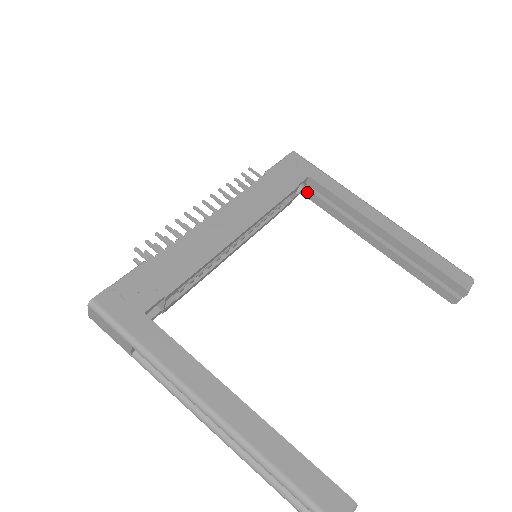
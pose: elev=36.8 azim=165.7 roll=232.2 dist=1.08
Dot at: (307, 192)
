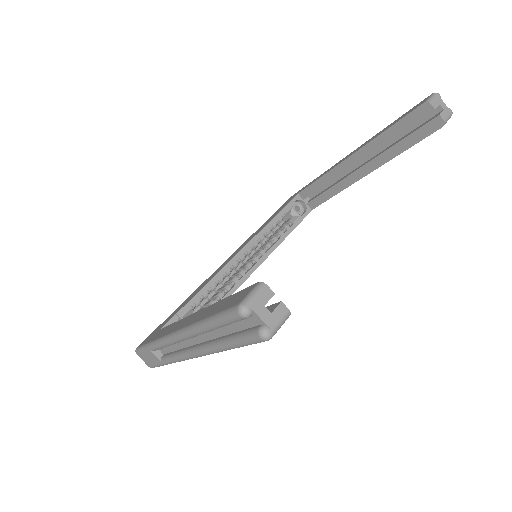
Dot at: (311, 204)
